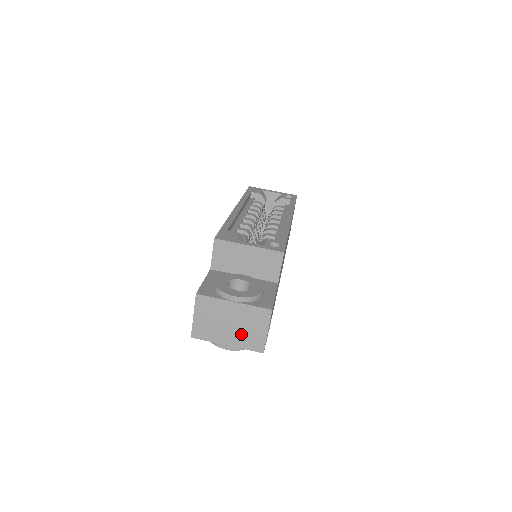
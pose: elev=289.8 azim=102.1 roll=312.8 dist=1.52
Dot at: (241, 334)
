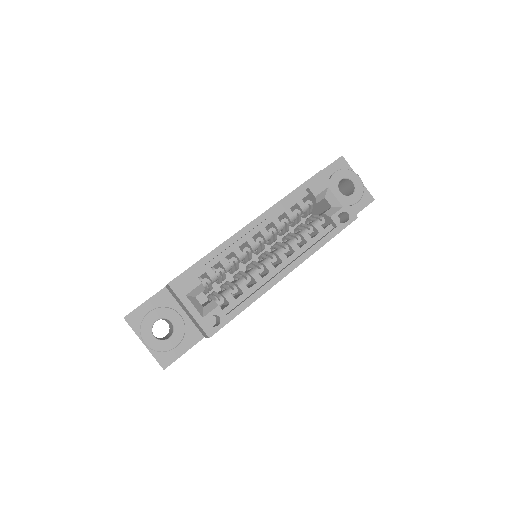
Dot at: occluded
